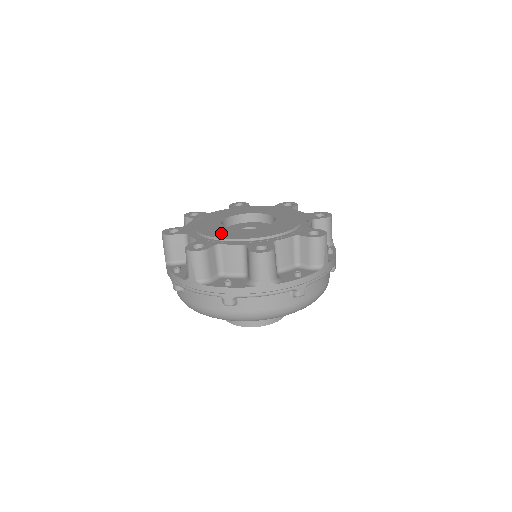
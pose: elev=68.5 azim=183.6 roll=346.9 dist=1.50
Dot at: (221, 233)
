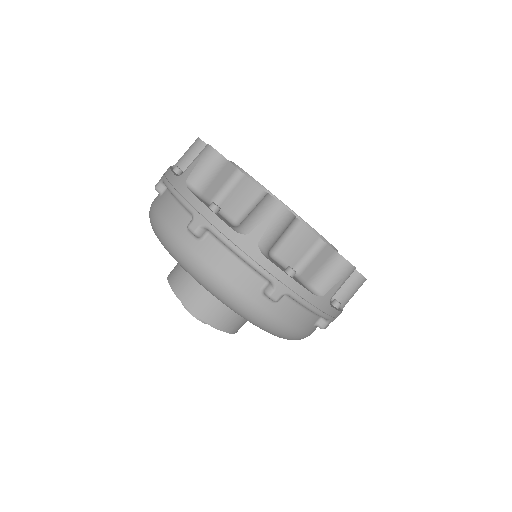
Dot at: occluded
